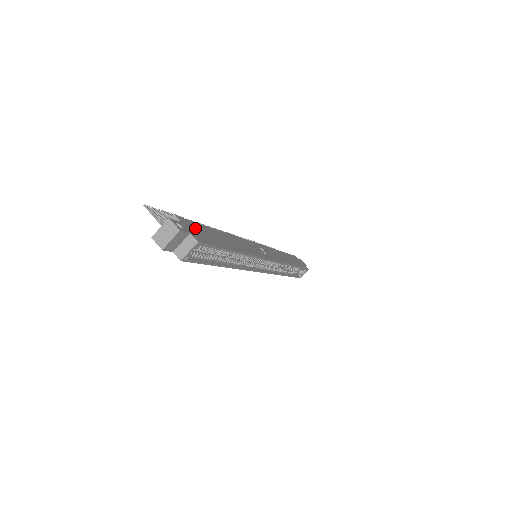
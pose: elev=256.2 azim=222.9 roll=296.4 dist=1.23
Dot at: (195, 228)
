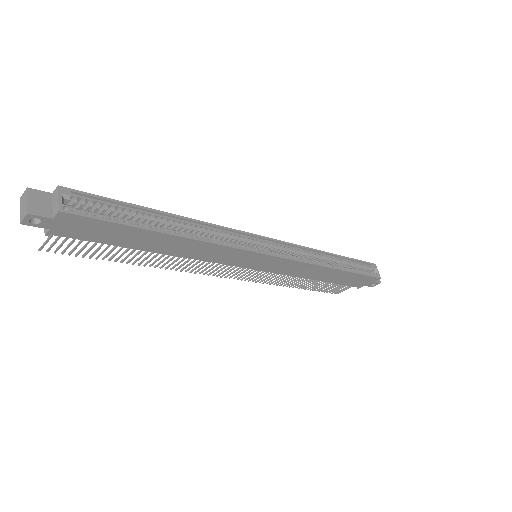
Dot at: occluded
